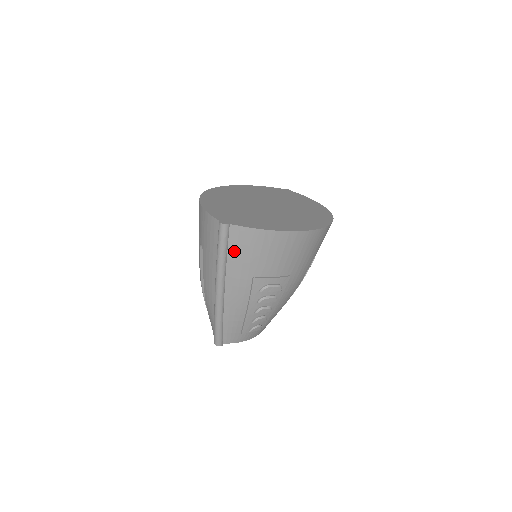
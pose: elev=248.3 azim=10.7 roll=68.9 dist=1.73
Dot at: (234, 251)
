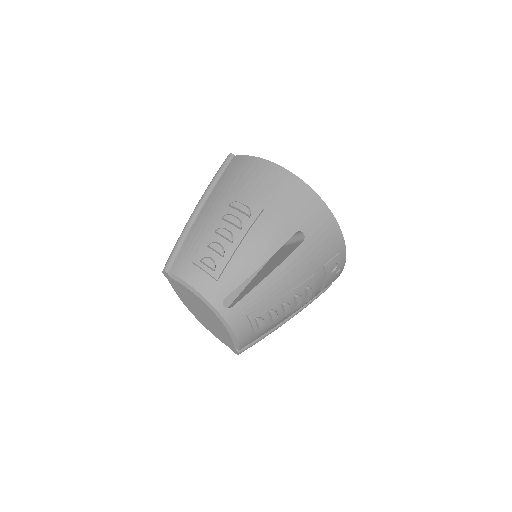
Dot at: (227, 173)
